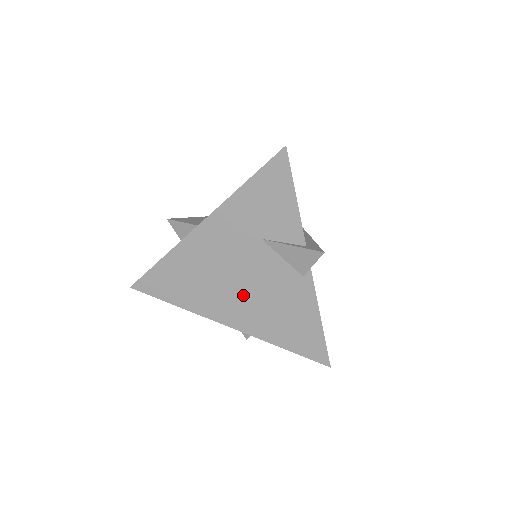
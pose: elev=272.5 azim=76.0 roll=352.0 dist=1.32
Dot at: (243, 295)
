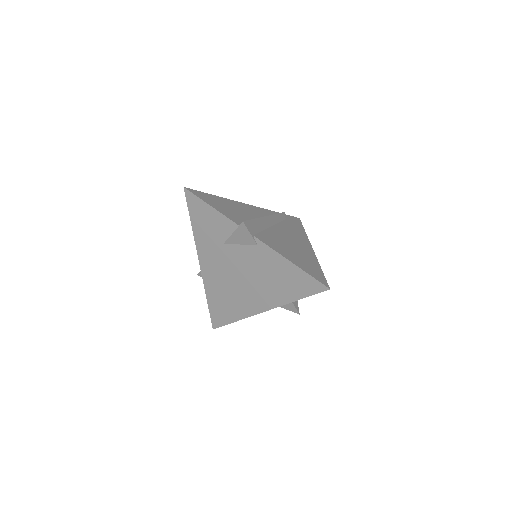
Dot at: (250, 285)
